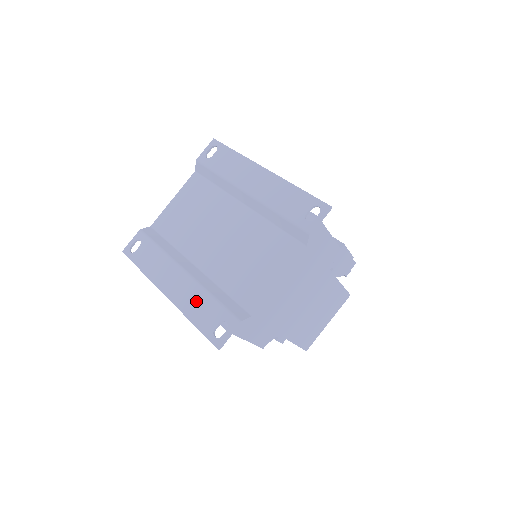
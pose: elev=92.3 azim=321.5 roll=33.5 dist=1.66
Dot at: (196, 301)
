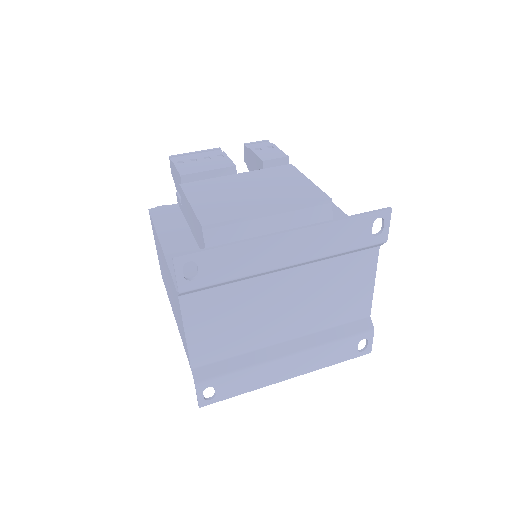
Dot at: (325, 356)
